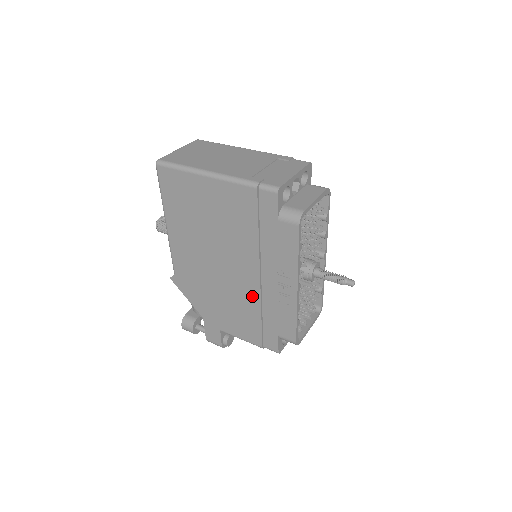
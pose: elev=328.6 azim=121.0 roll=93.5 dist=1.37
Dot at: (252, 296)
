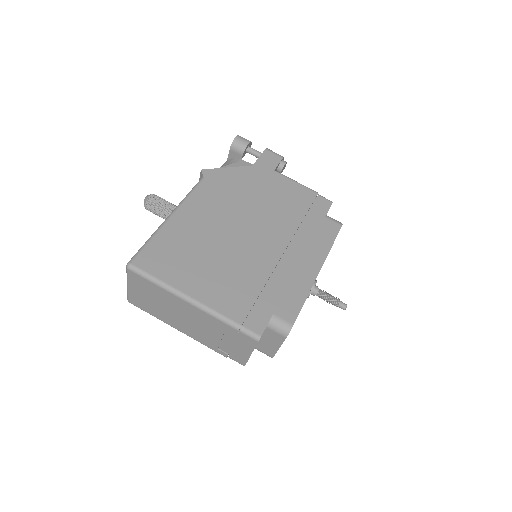
Dot at: occluded
